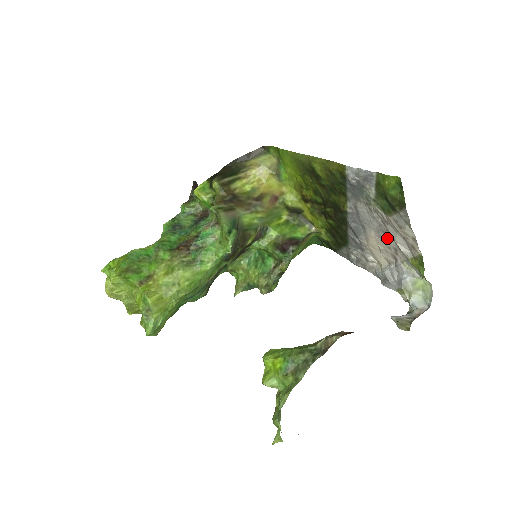
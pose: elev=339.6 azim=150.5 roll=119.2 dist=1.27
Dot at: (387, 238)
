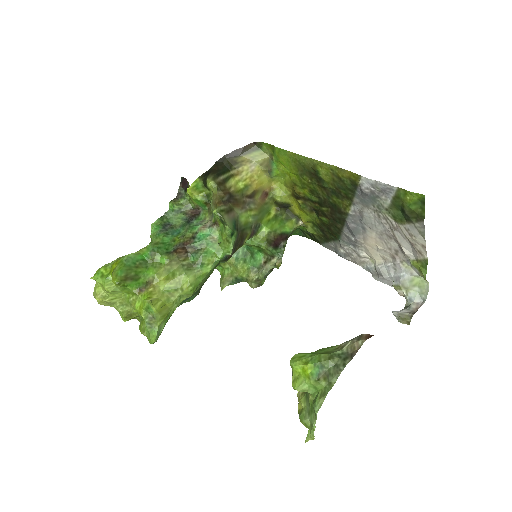
Dot at: (390, 241)
